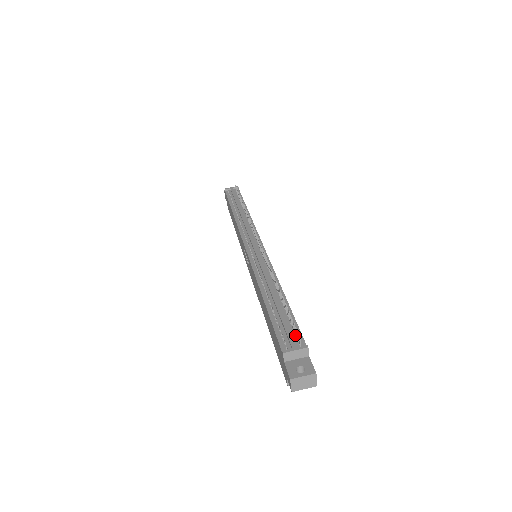
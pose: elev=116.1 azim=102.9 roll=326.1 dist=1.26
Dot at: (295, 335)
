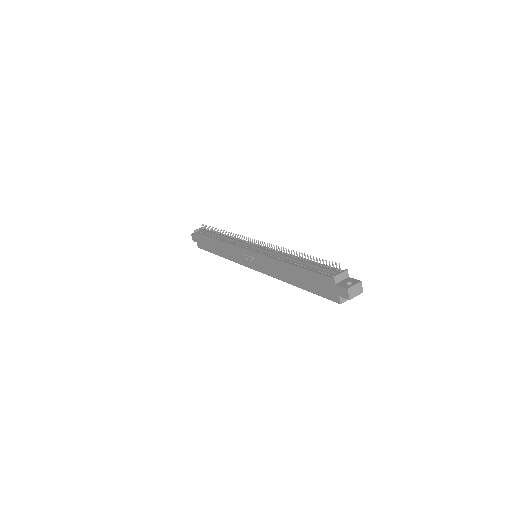
Dot at: (332, 269)
